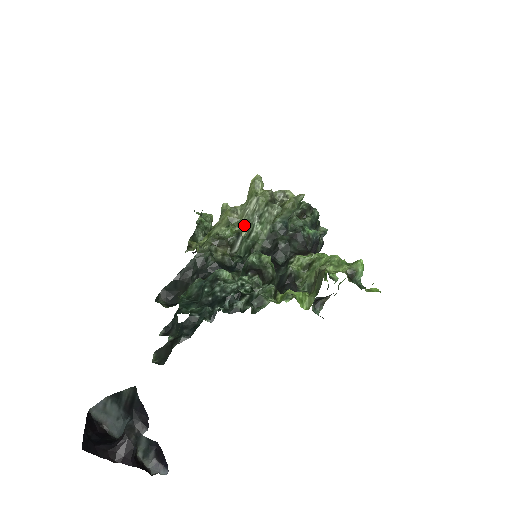
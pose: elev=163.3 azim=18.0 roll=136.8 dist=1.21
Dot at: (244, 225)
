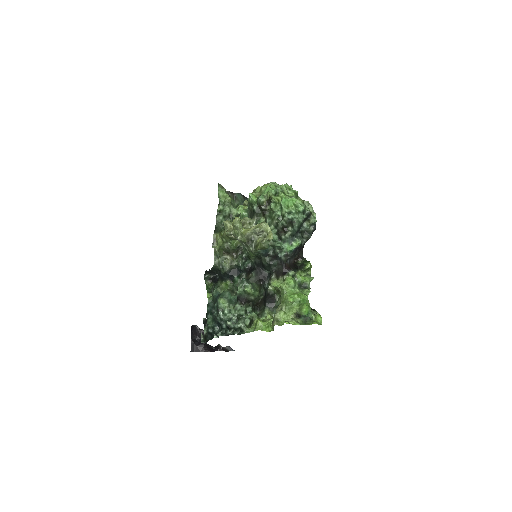
Dot at: occluded
